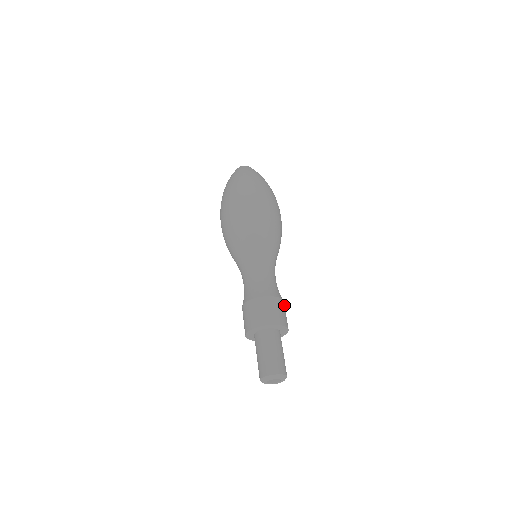
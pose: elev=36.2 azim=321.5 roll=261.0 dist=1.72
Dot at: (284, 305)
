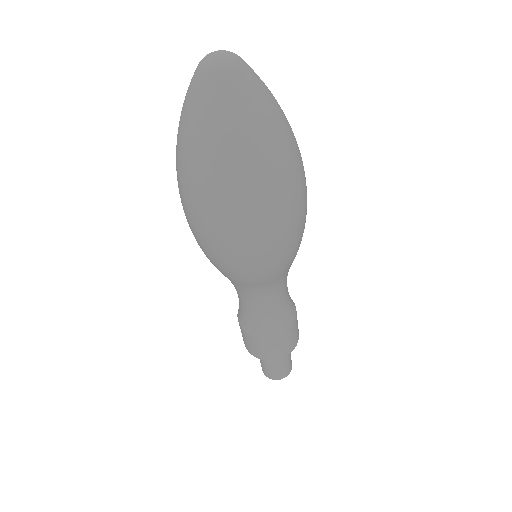
Dot at: occluded
